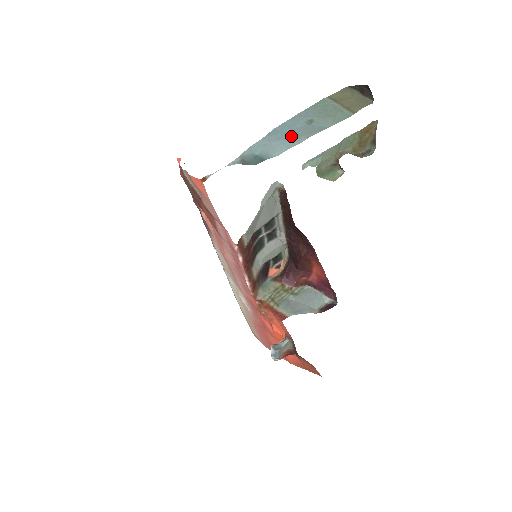
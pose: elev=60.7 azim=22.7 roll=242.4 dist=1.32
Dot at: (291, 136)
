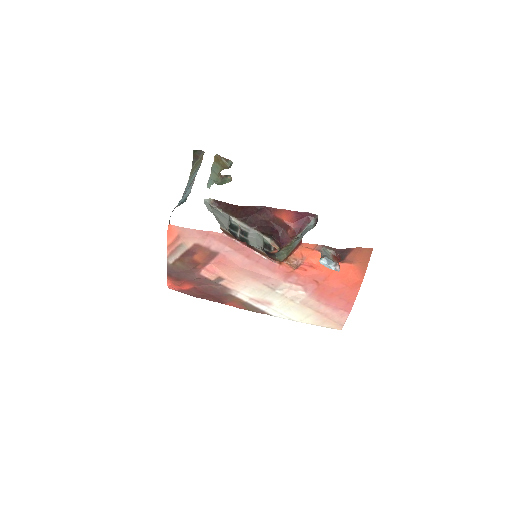
Dot at: (188, 188)
